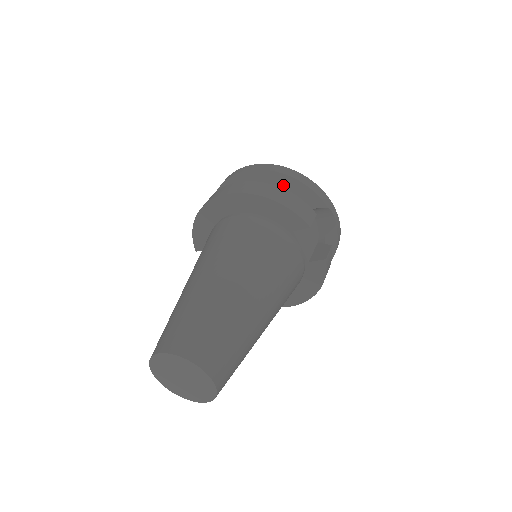
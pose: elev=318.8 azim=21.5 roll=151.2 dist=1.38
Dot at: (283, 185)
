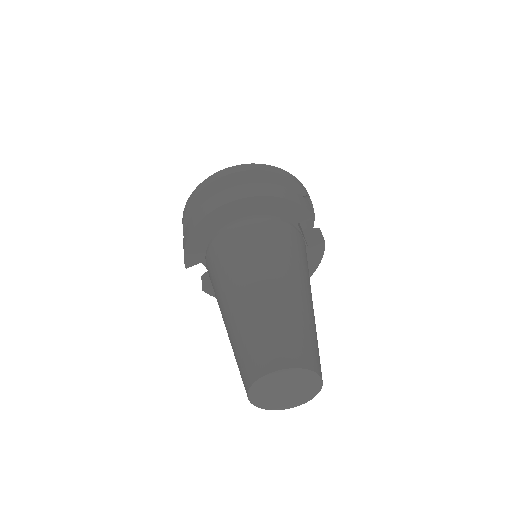
Dot at: (269, 182)
